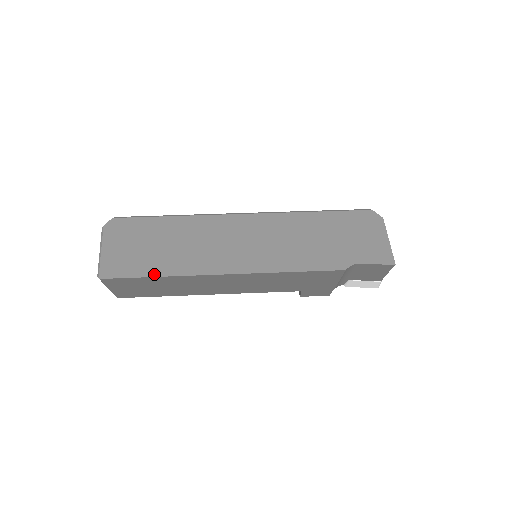
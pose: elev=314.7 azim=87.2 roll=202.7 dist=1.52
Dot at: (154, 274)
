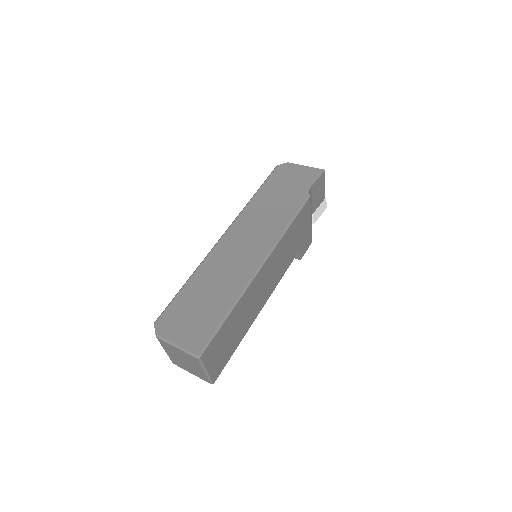
Dot at: (227, 313)
